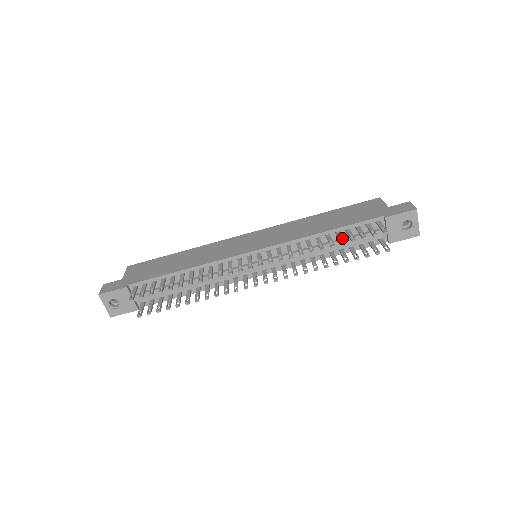
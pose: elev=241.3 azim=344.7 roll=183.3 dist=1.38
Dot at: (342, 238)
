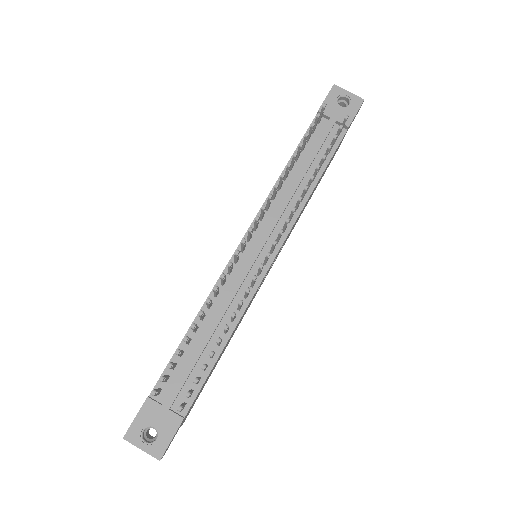
Dot at: (298, 148)
